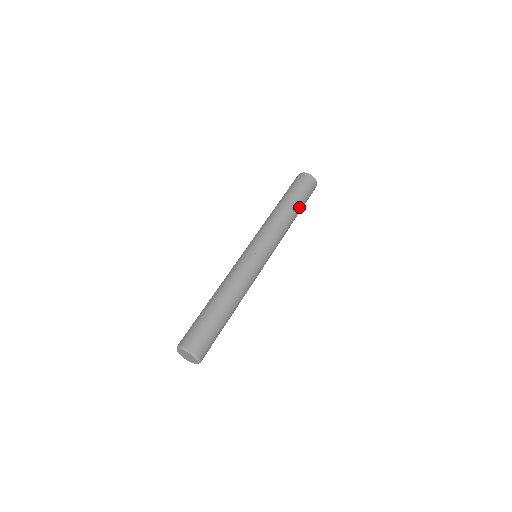
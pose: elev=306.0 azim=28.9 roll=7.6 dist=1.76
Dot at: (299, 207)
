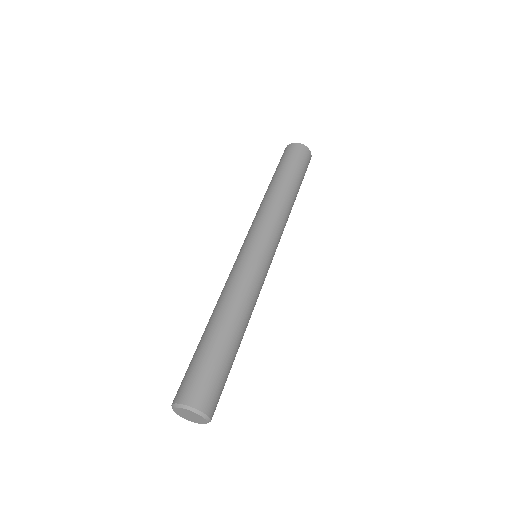
Dot at: (298, 189)
